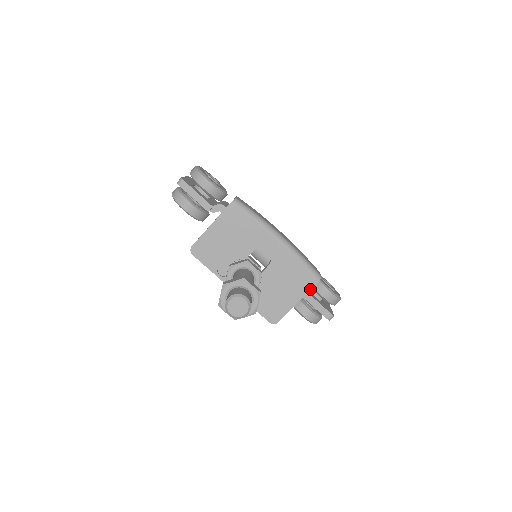
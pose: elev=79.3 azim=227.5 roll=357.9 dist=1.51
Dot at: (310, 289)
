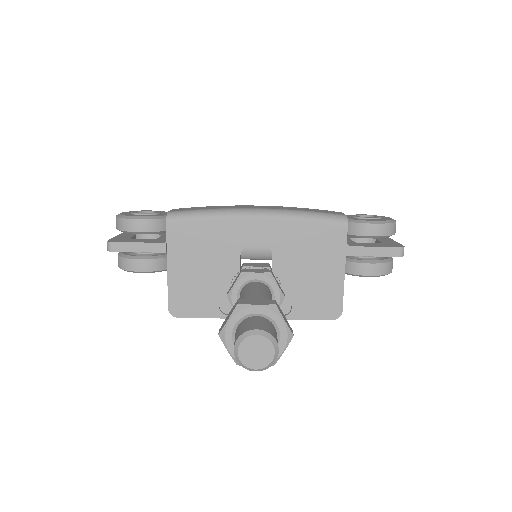
Dot at: (345, 242)
